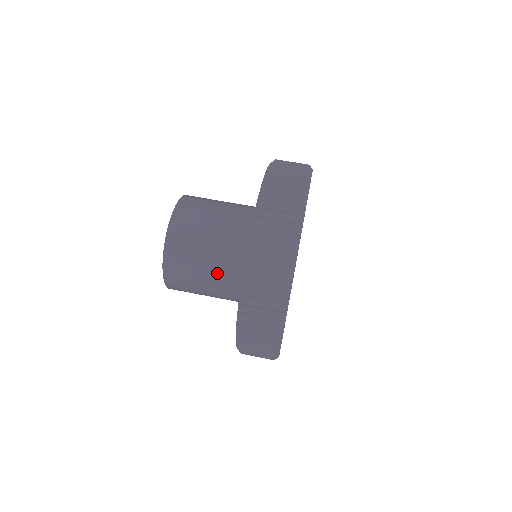
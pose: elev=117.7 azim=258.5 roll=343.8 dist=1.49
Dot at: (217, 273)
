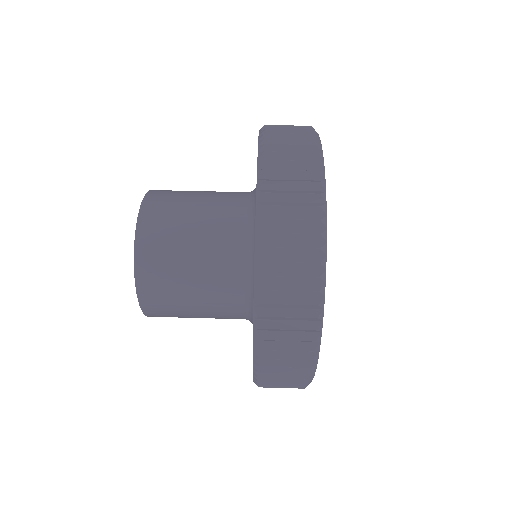
Dot at: (213, 298)
